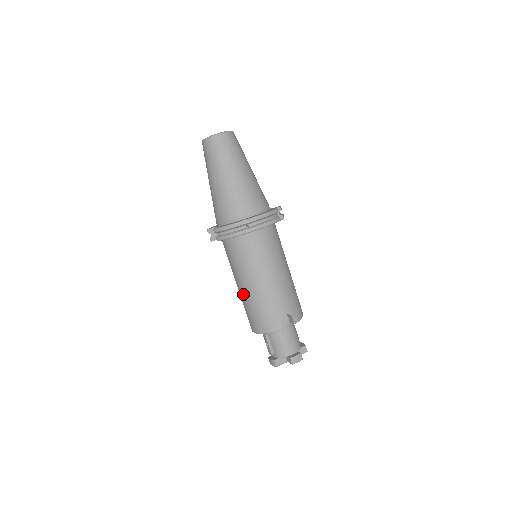
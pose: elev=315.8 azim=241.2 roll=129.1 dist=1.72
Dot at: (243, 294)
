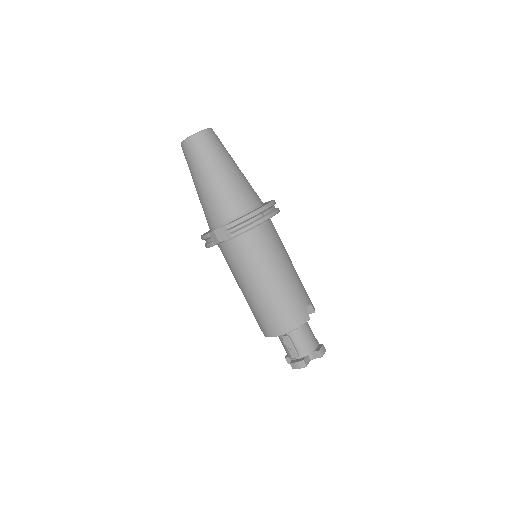
Dot at: (262, 294)
